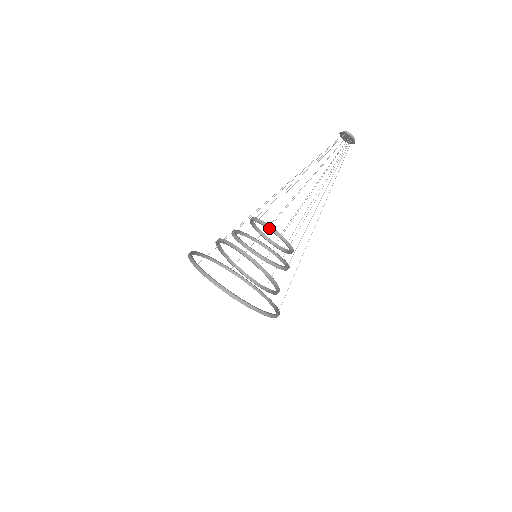
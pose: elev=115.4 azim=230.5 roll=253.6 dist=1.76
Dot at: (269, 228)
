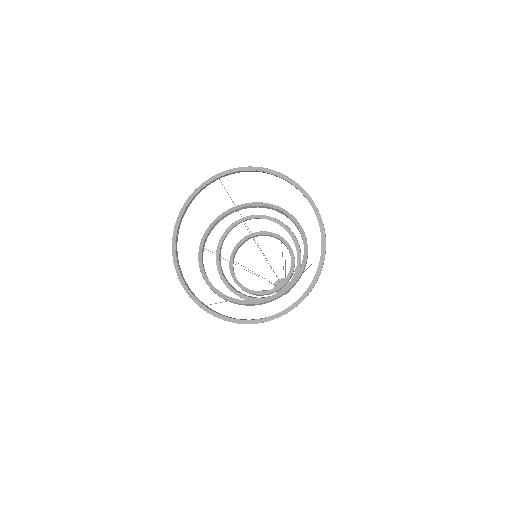
Dot at: (268, 232)
